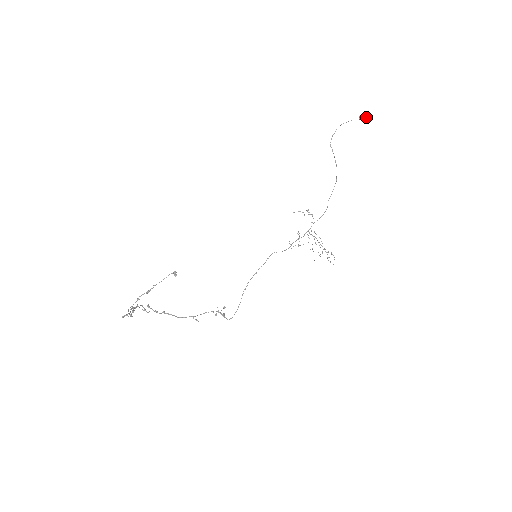
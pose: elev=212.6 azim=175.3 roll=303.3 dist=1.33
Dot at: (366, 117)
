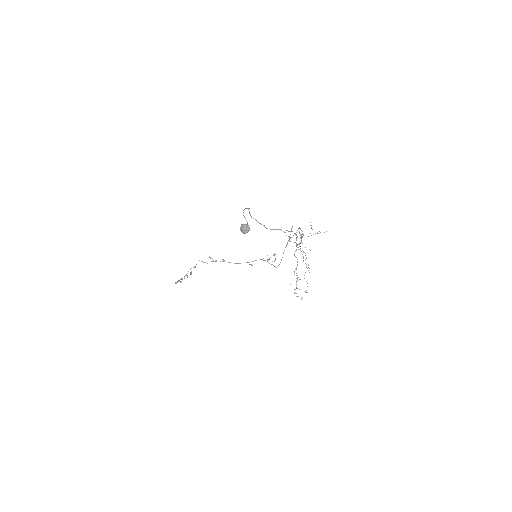
Dot at: (244, 232)
